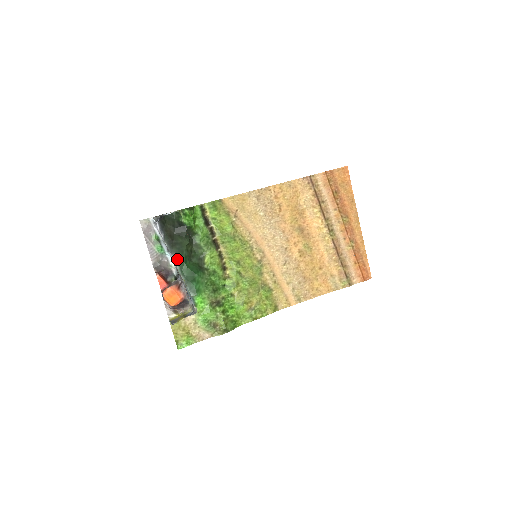
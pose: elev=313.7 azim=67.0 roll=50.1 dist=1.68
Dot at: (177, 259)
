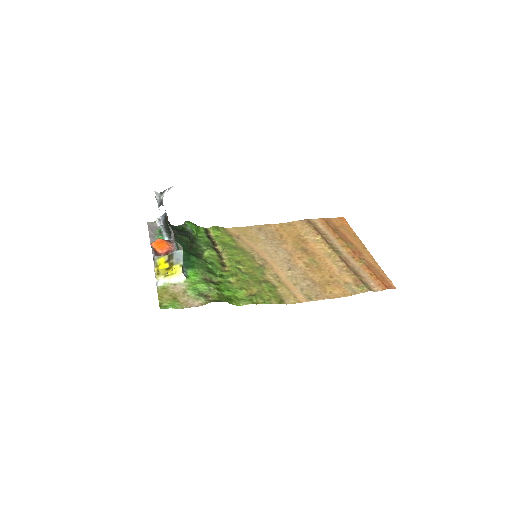
Dot at: occluded
